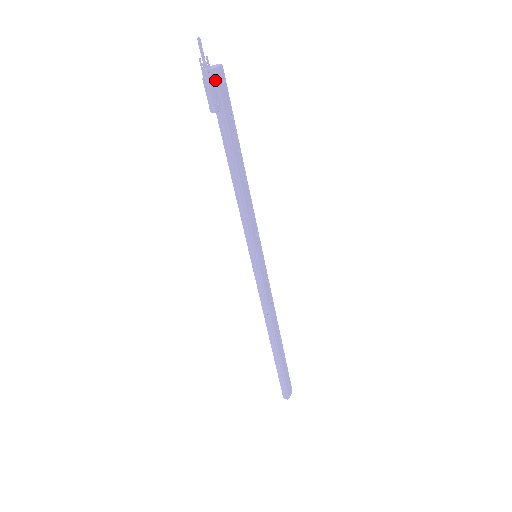
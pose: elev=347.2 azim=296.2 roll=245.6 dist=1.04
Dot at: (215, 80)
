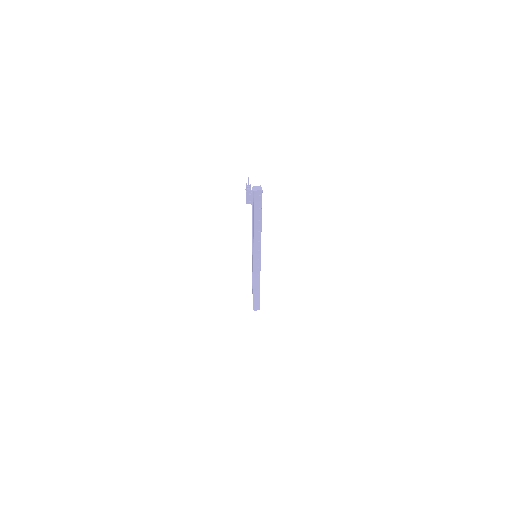
Dot at: (253, 194)
